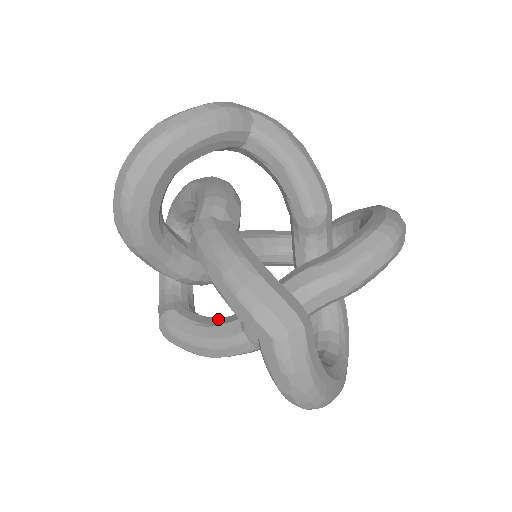
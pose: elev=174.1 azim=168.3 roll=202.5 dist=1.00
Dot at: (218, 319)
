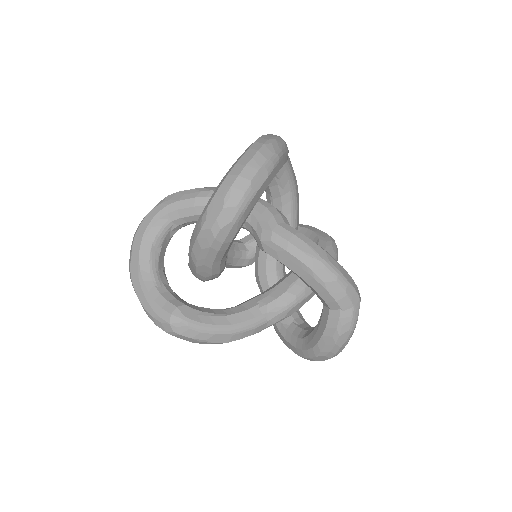
Dot at: (229, 309)
